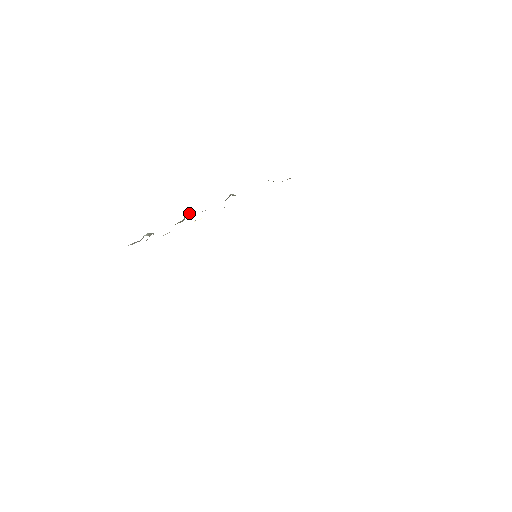
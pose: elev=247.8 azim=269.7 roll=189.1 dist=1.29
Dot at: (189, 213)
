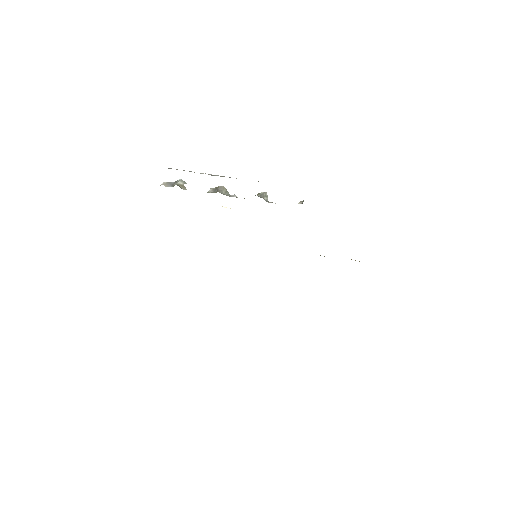
Dot at: occluded
